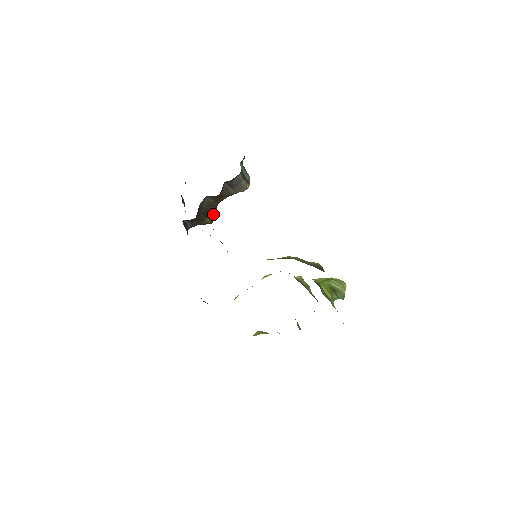
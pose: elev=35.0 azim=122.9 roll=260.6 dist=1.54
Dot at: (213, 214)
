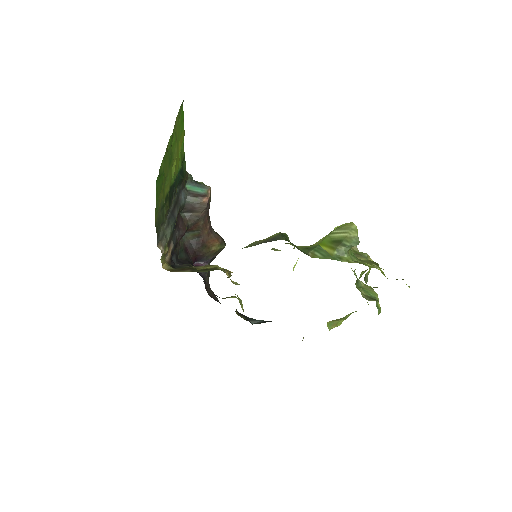
Dot at: (213, 240)
